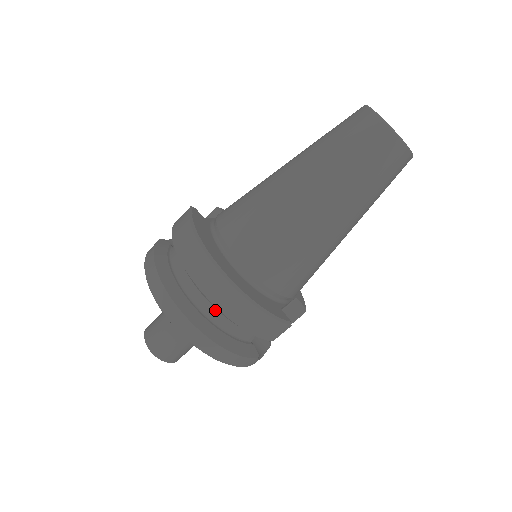
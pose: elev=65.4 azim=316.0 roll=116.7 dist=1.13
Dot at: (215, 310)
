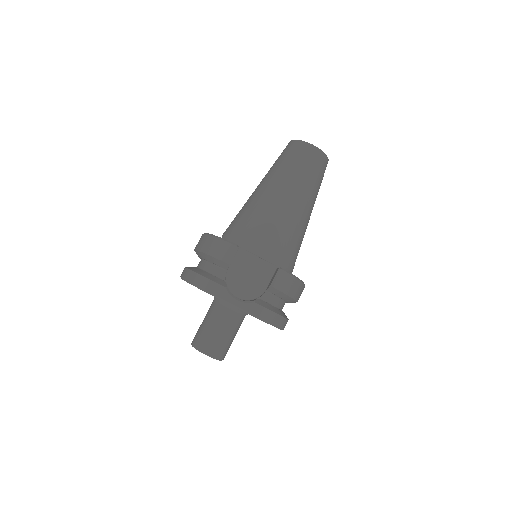
Dot at: (202, 261)
